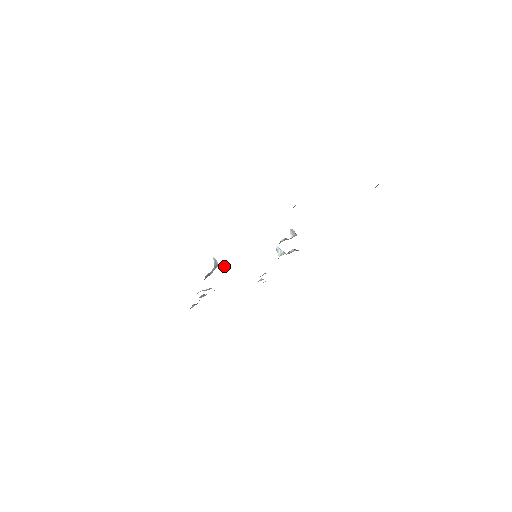
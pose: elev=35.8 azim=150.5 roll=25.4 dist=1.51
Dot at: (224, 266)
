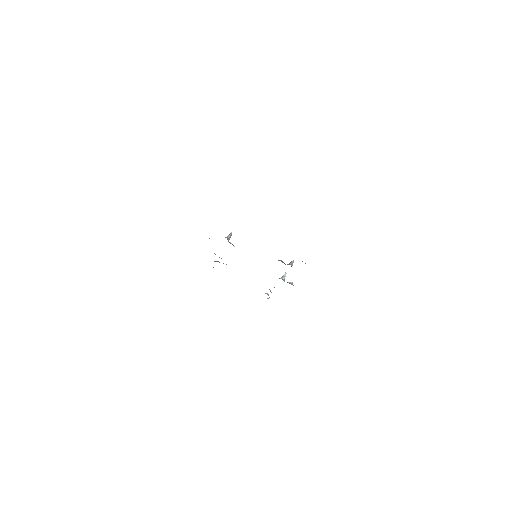
Dot at: occluded
